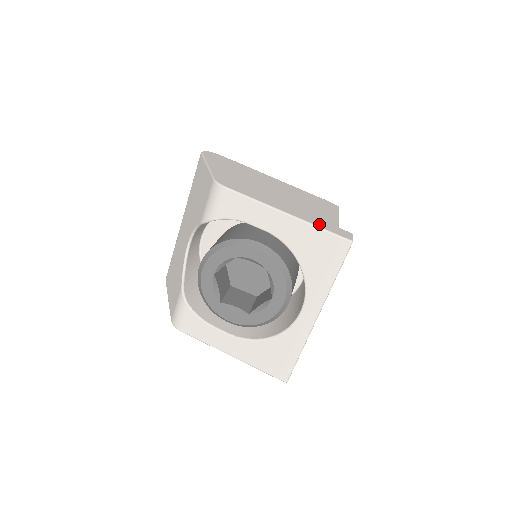
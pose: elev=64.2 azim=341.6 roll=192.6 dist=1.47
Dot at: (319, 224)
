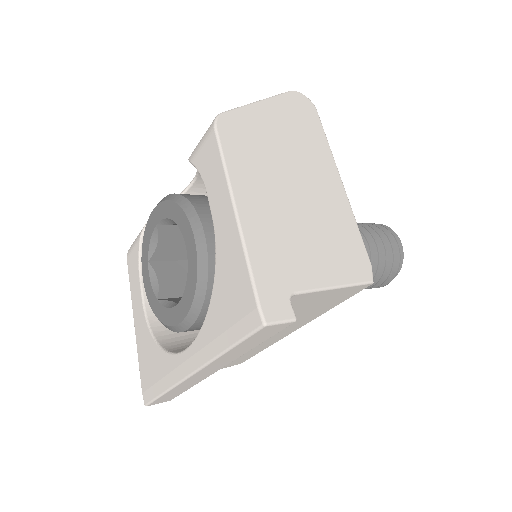
Dot at: (260, 263)
